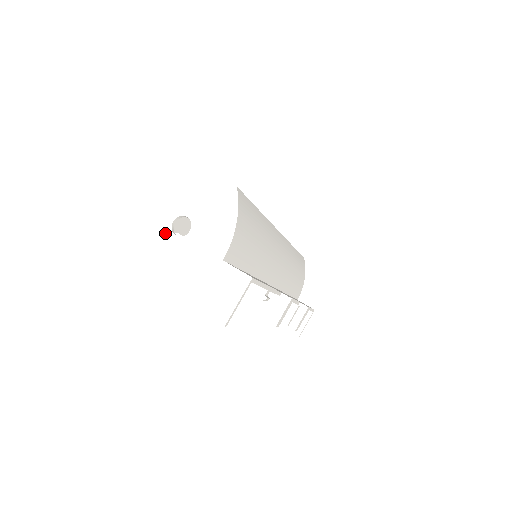
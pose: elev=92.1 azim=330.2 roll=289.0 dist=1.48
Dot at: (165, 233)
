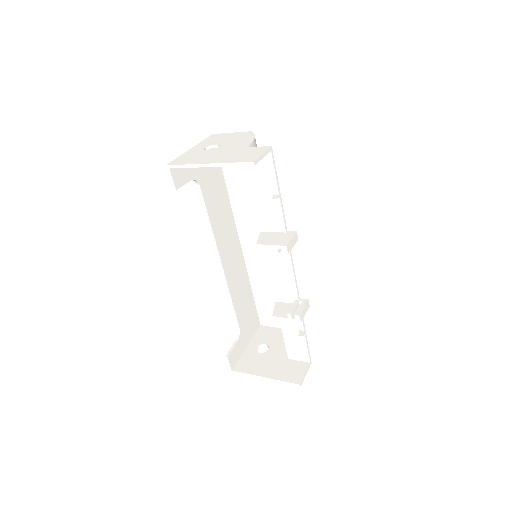
Dot at: (199, 151)
